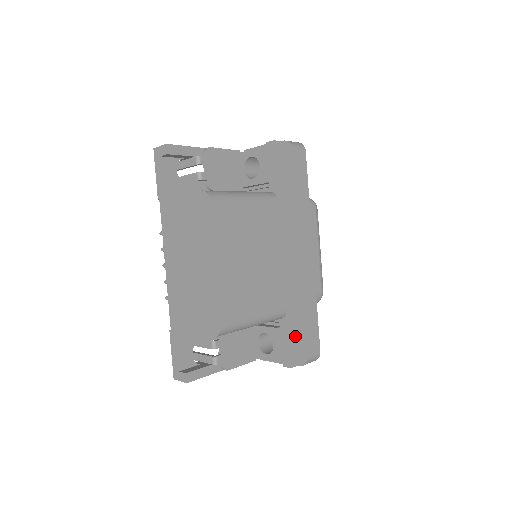
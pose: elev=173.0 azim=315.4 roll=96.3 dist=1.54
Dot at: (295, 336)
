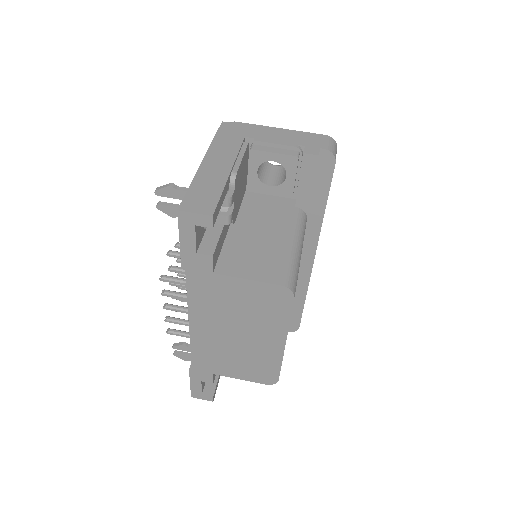
Dot at: occluded
